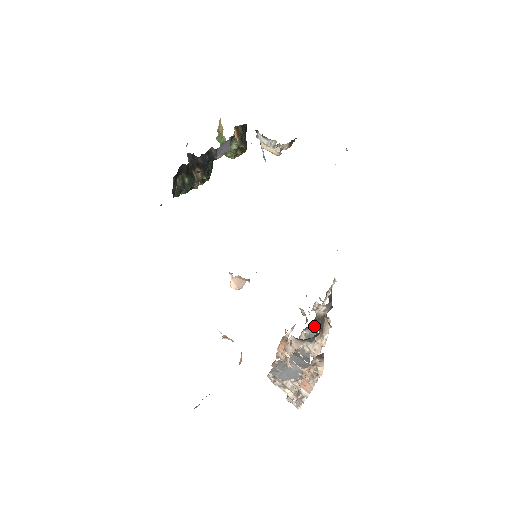
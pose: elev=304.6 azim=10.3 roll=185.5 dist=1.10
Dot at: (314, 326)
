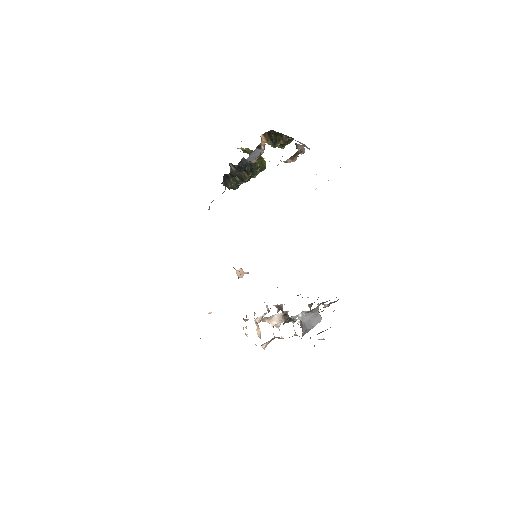
Dot at: (311, 306)
